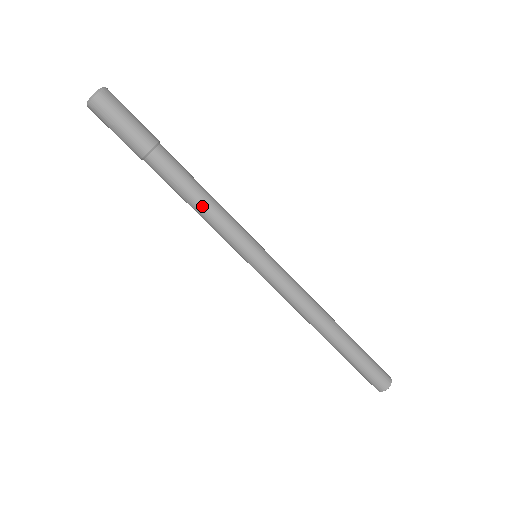
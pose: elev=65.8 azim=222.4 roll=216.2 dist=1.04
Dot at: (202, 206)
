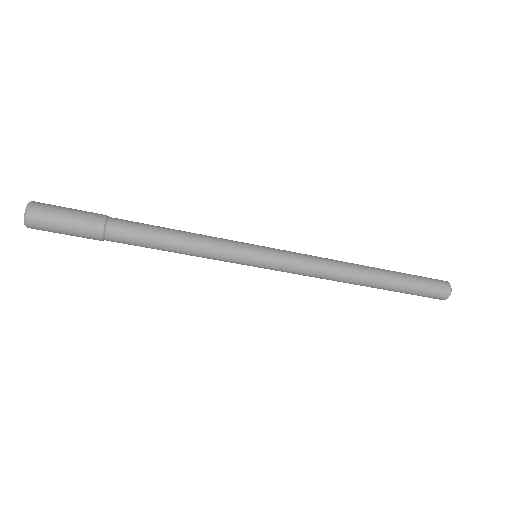
Dot at: occluded
